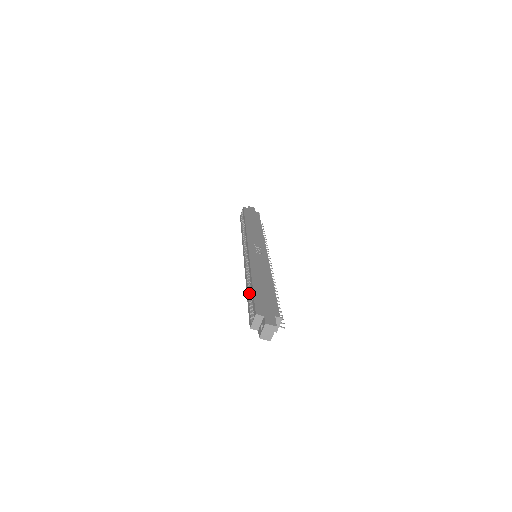
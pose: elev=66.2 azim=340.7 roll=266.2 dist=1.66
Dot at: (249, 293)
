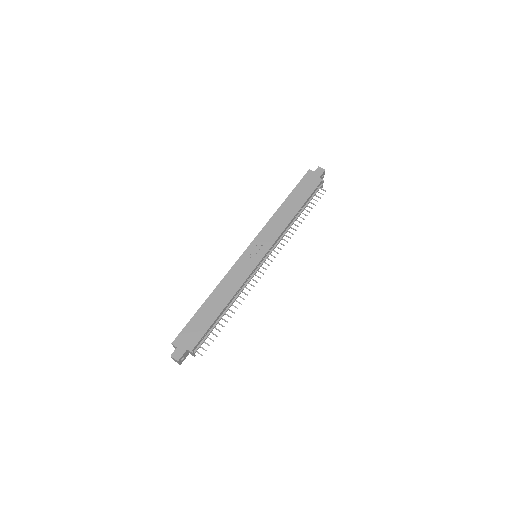
Dot at: occluded
